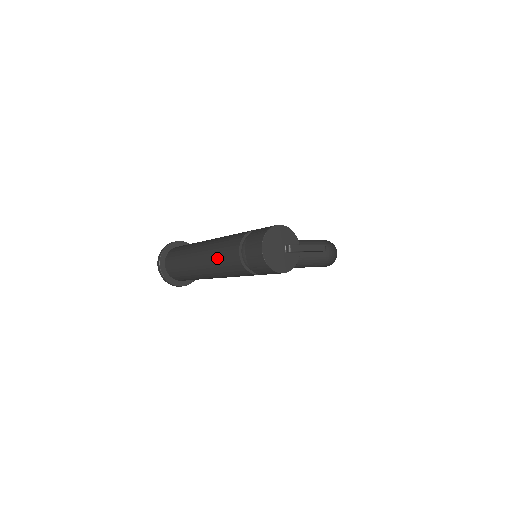
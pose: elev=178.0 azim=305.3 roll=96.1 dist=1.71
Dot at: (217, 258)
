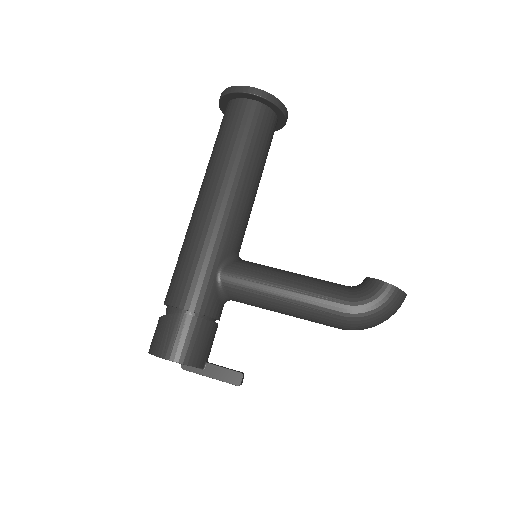
Dot at: occluded
